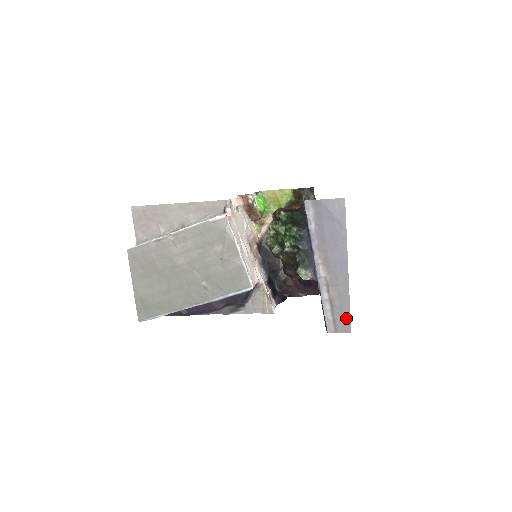
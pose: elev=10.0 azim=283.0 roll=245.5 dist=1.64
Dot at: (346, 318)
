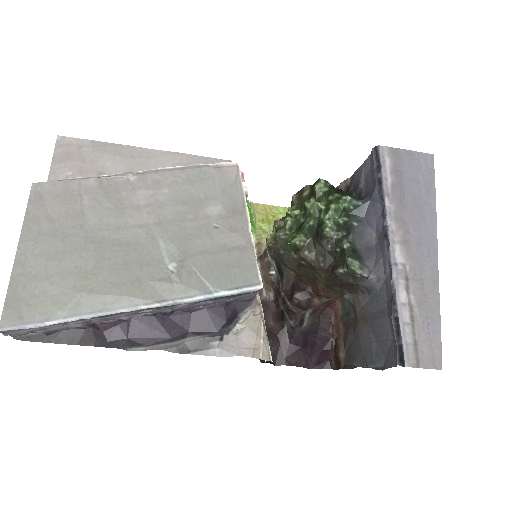
Dot at: (434, 341)
